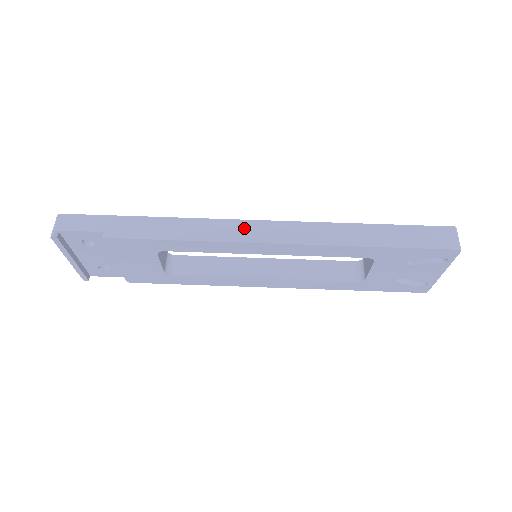
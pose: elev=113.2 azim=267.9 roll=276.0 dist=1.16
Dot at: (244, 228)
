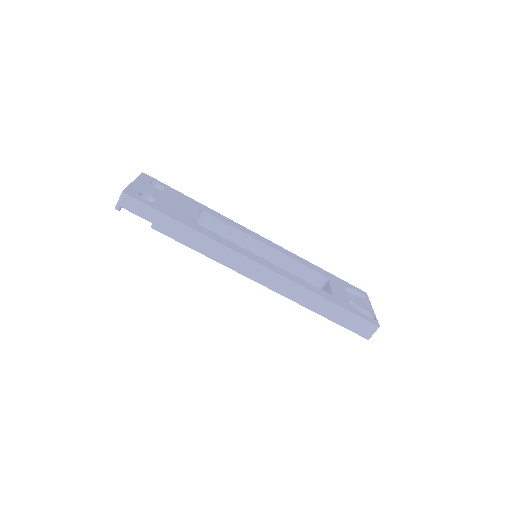
Dot at: (248, 266)
